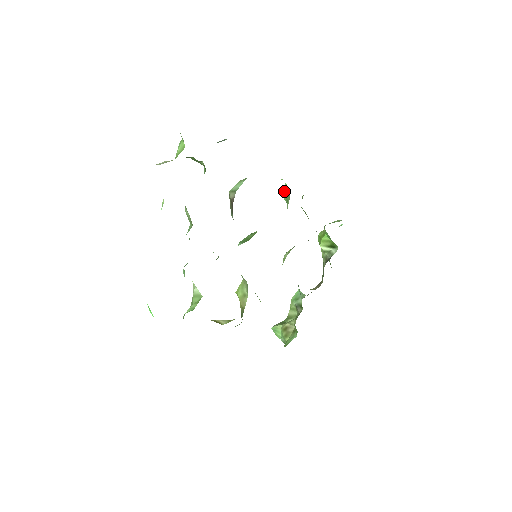
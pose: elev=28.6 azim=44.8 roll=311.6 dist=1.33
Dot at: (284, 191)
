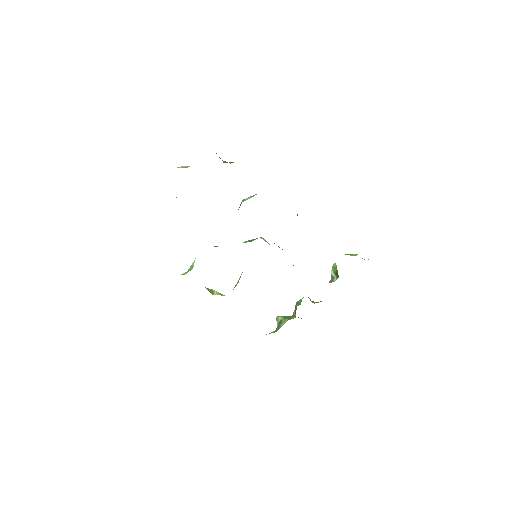
Dot at: (297, 214)
